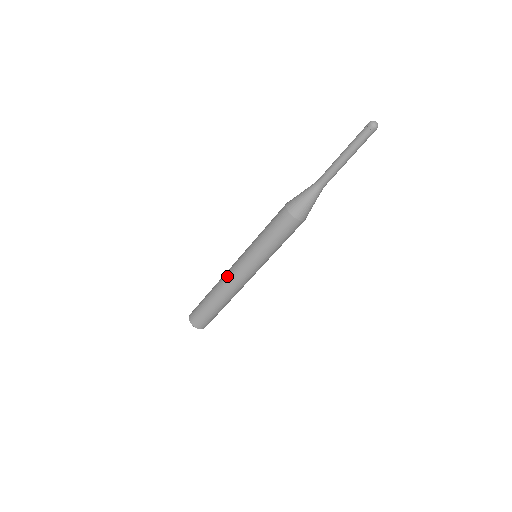
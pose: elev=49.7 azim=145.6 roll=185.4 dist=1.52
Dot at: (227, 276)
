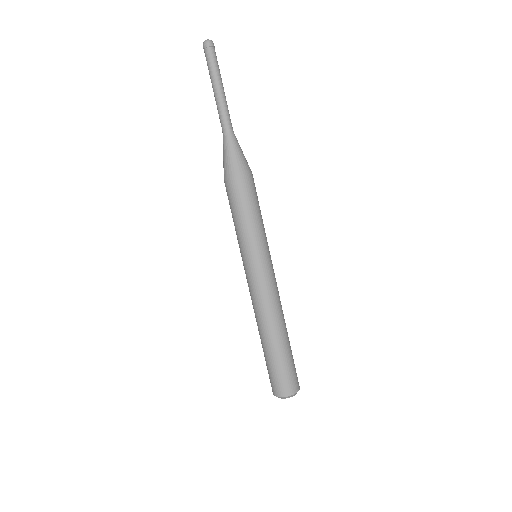
Dot at: occluded
